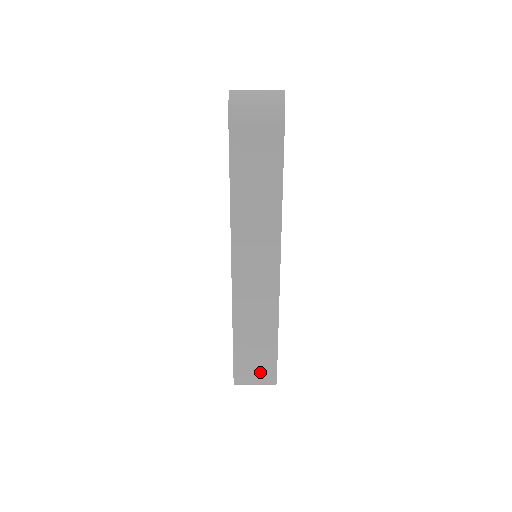
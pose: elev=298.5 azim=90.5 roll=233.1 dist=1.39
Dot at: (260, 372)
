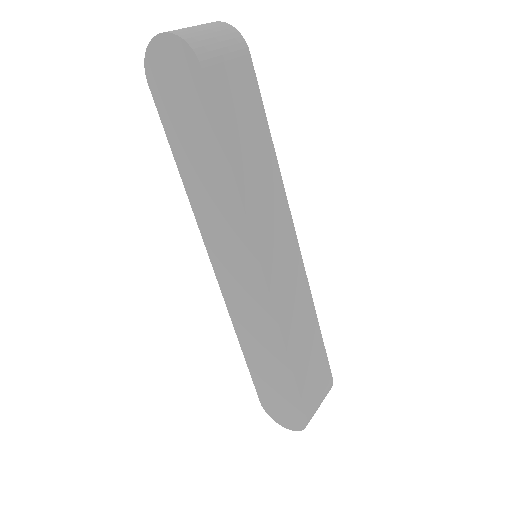
Dot at: (321, 386)
